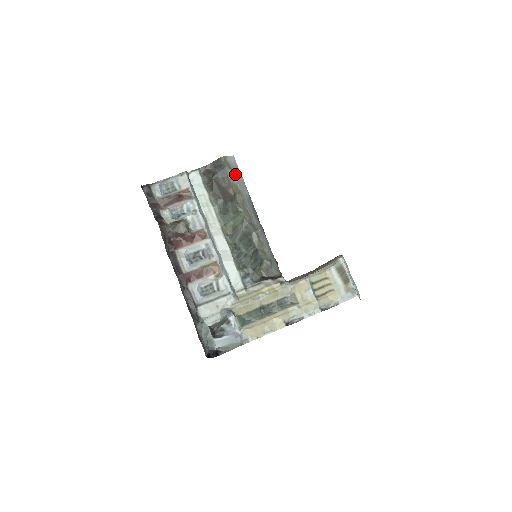
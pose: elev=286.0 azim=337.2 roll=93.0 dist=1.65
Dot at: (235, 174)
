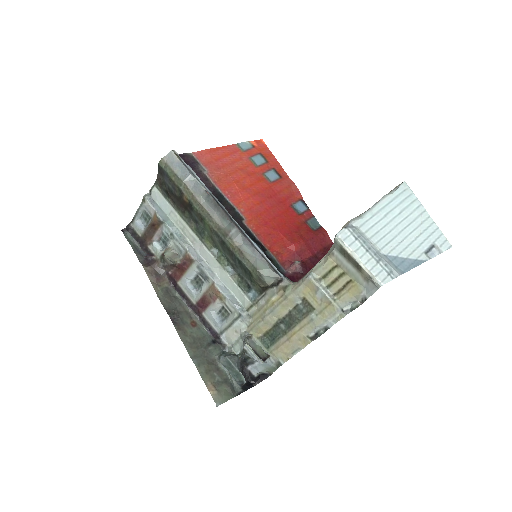
Dot at: (179, 175)
